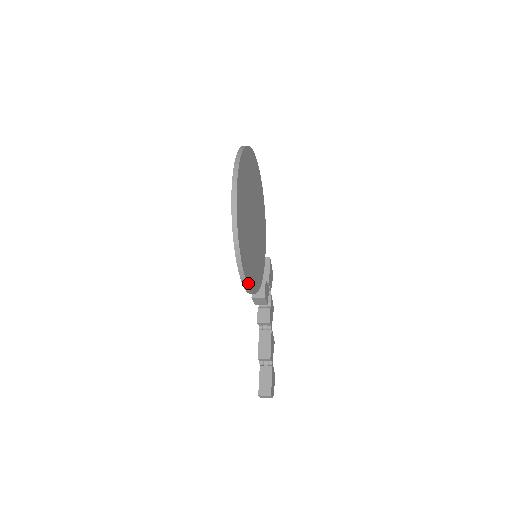
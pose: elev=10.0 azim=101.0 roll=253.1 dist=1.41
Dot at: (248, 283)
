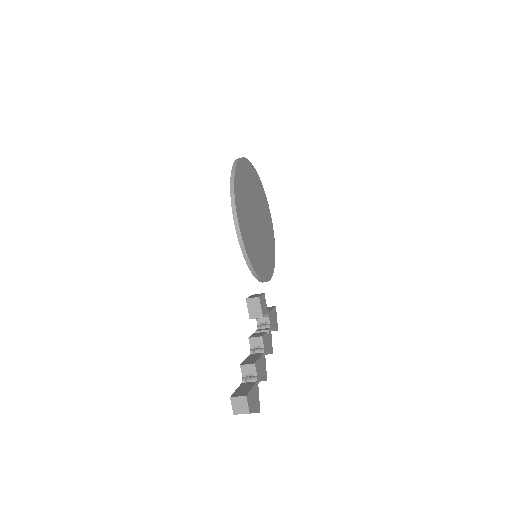
Dot at: (238, 217)
